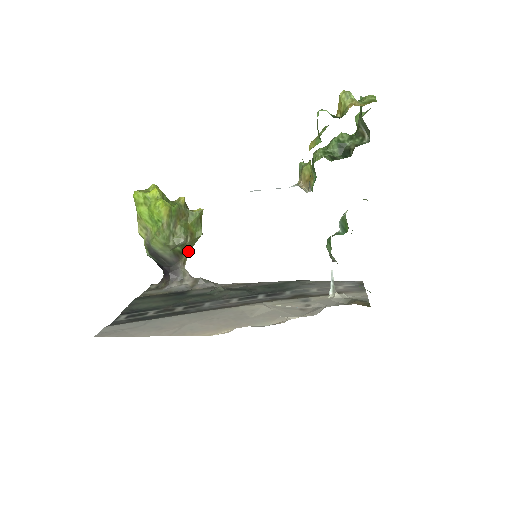
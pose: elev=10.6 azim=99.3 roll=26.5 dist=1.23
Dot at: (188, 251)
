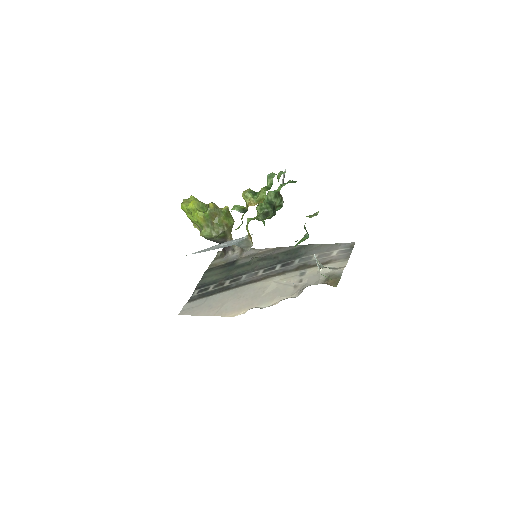
Dot at: (230, 232)
